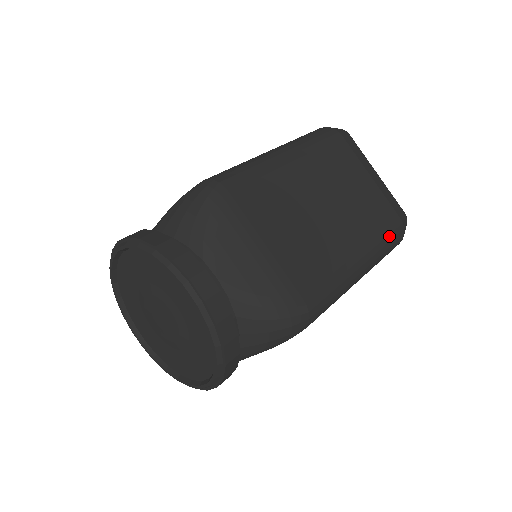
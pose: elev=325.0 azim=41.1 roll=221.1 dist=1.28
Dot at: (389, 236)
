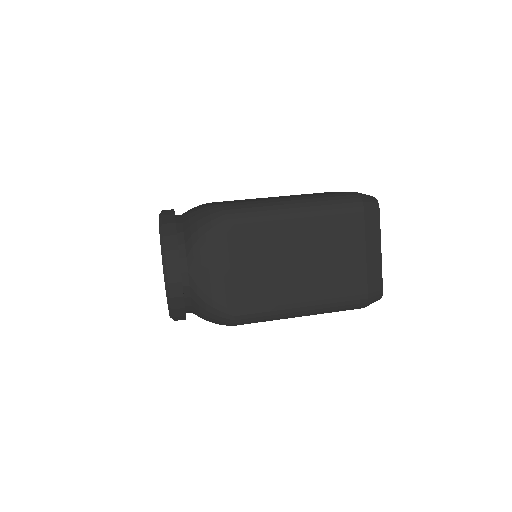
Dot at: (345, 302)
